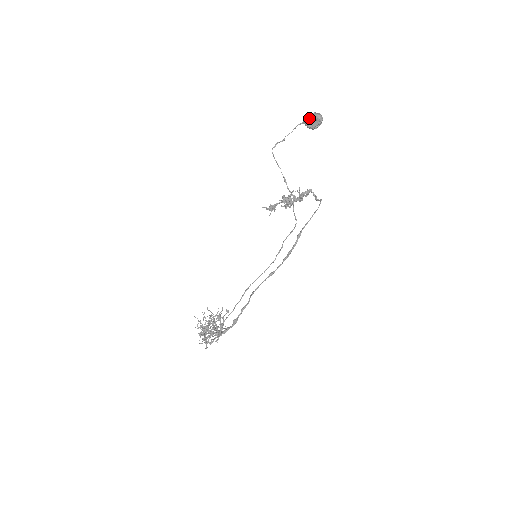
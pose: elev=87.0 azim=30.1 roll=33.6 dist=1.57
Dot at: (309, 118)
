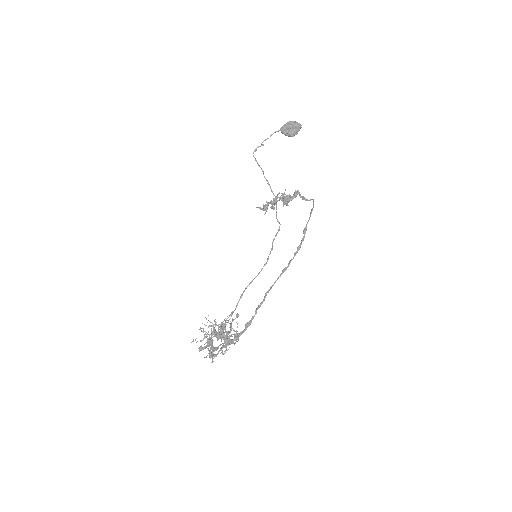
Dot at: (288, 126)
